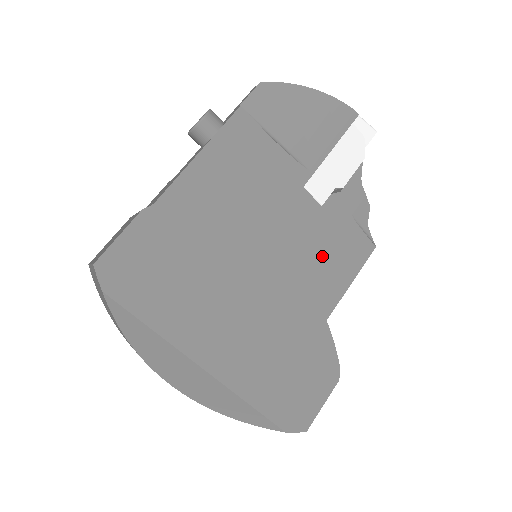
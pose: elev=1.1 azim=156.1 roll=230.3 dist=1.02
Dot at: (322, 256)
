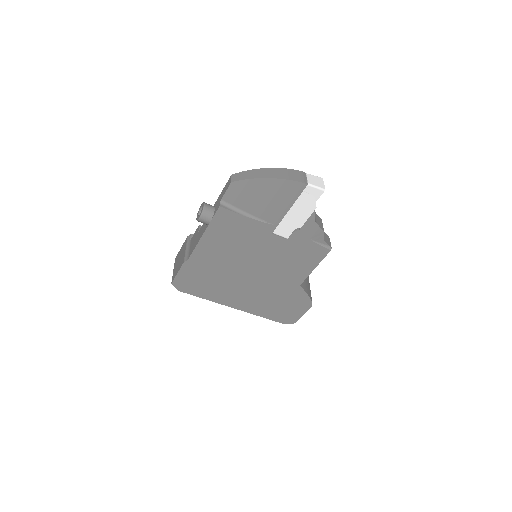
Dot at: (292, 261)
